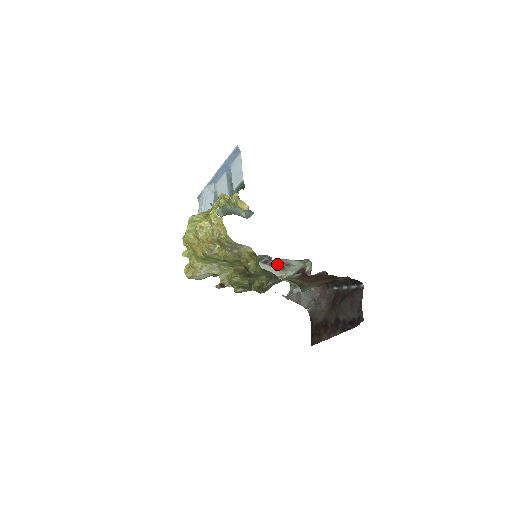
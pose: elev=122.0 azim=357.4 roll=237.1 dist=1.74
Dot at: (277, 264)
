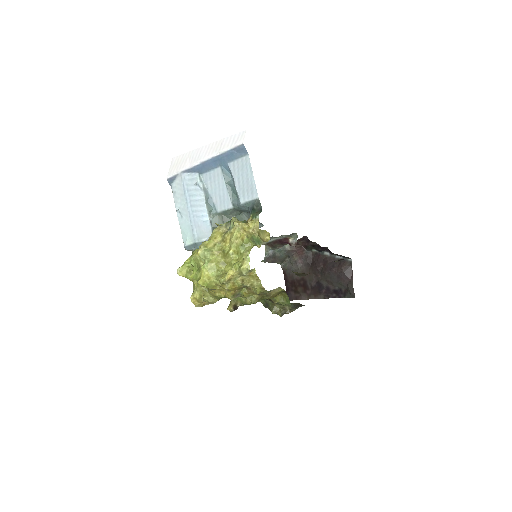
Dot at: occluded
